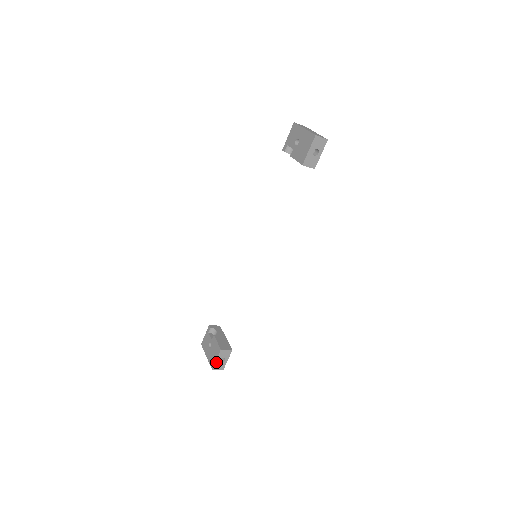
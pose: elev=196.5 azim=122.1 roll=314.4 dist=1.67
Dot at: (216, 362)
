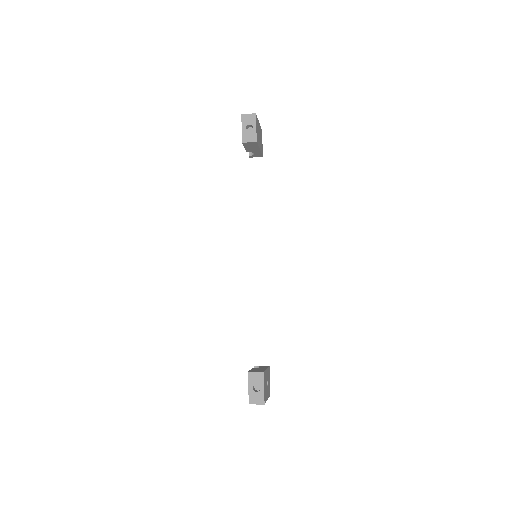
Dot at: (250, 392)
